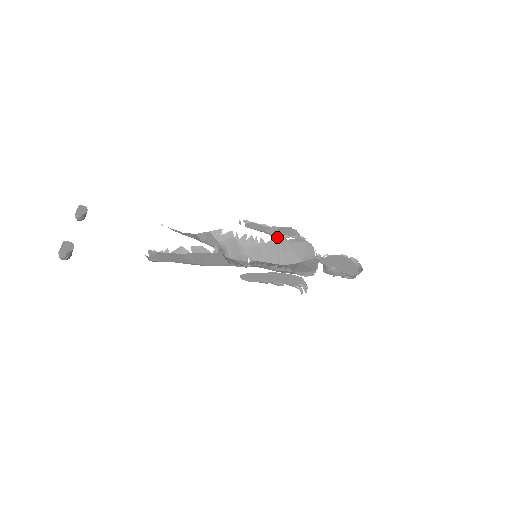
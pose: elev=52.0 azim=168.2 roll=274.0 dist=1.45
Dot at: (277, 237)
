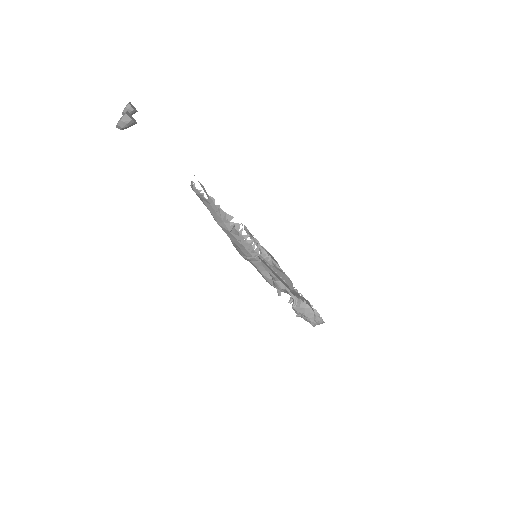
Dot at: (266, 256)
